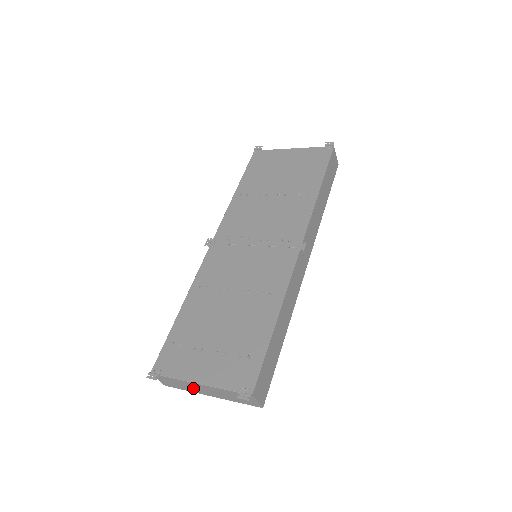
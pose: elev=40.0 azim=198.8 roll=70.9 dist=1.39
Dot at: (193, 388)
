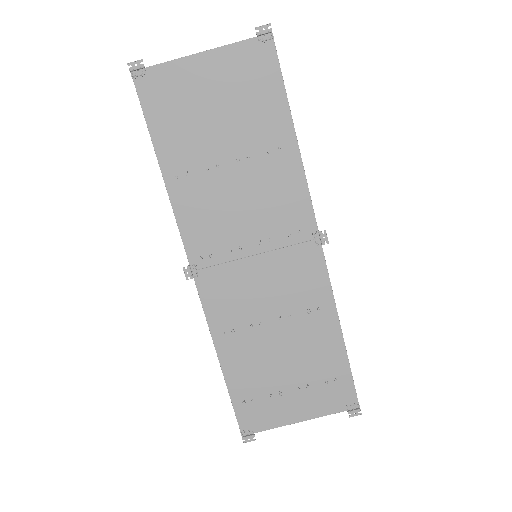
Dot at: occluded
